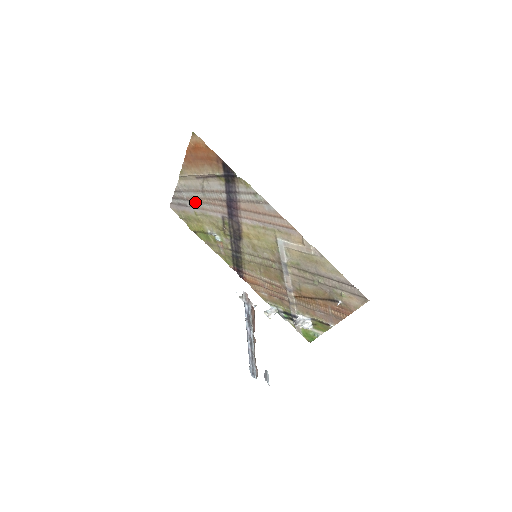
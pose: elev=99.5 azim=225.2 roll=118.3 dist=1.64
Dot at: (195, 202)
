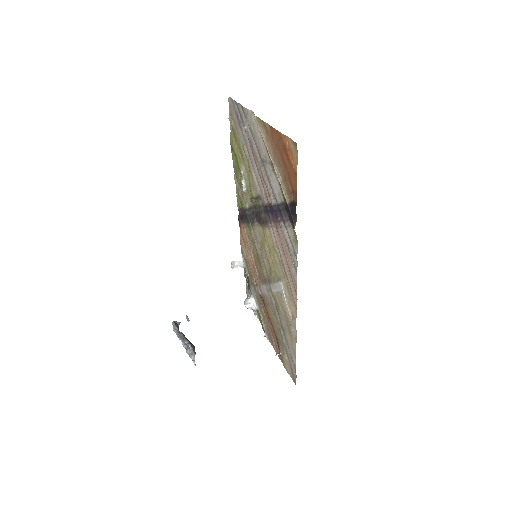
Dot at: (250, 146)
